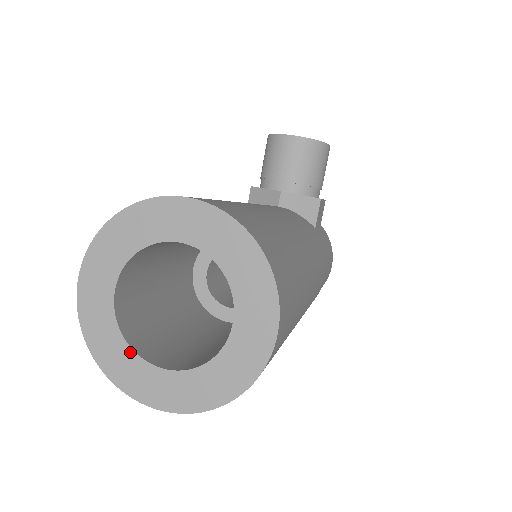
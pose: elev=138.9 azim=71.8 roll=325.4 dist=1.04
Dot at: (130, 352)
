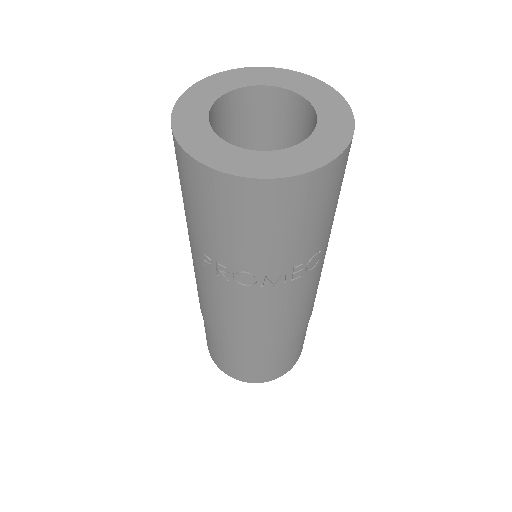
Dot at: (236, 149)
